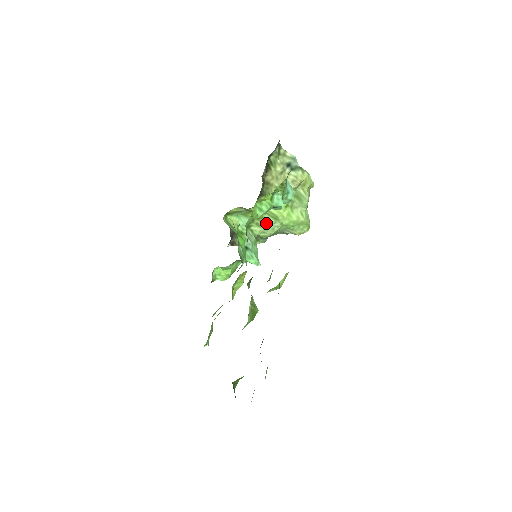
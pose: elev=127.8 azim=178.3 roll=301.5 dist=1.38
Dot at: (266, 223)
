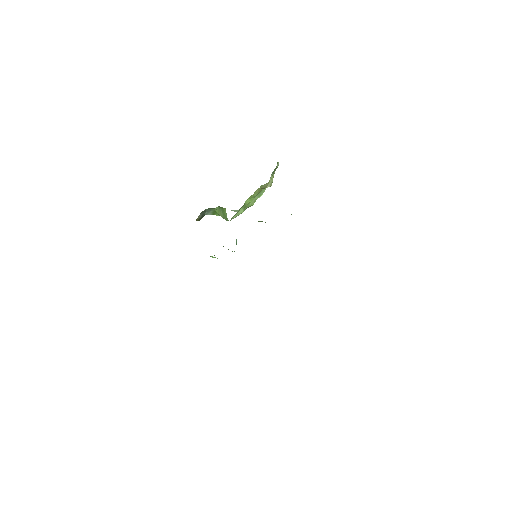
Dot at: (239, 213)
